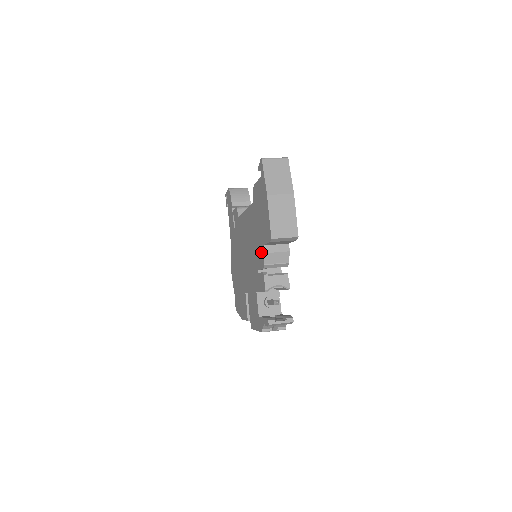
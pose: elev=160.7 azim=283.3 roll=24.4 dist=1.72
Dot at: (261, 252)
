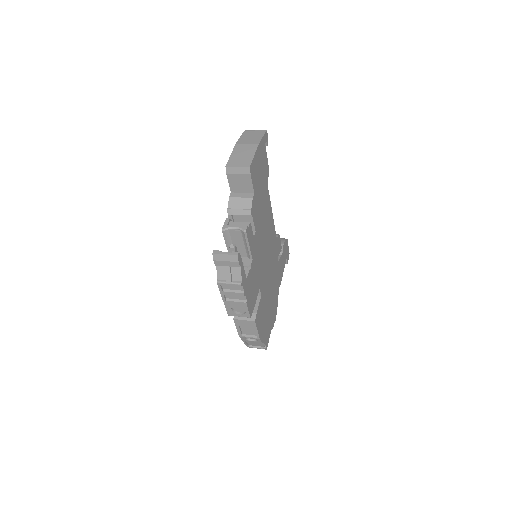
Dot at: occluded
